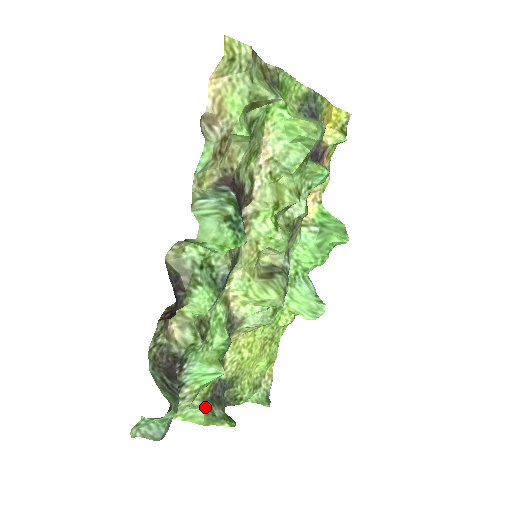
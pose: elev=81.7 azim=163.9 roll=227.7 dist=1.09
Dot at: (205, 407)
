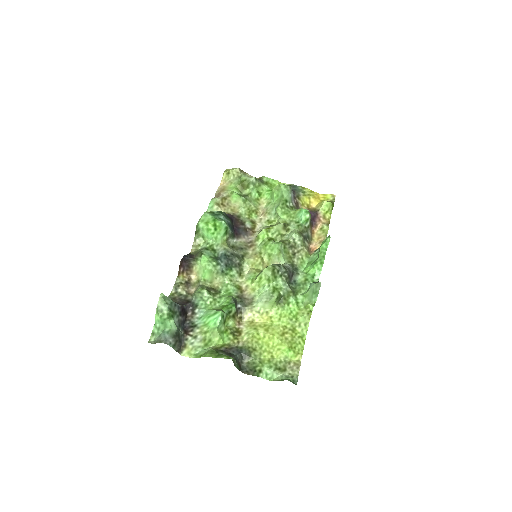
Dot at: (213, 349)
